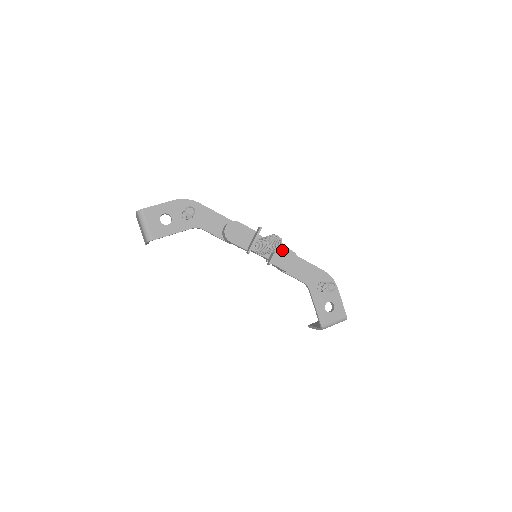
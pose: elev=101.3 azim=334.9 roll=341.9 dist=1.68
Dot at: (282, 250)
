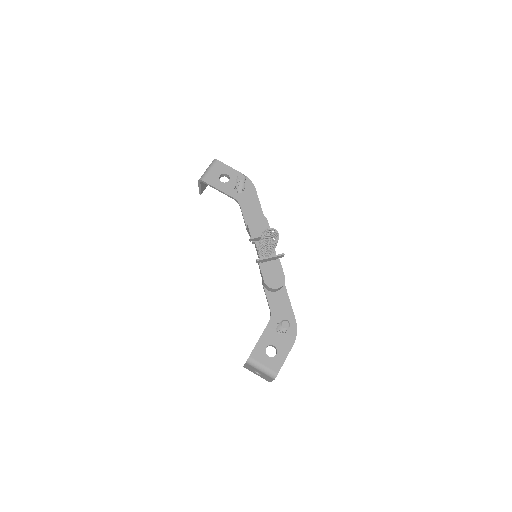
Dot at: (278, 267)
